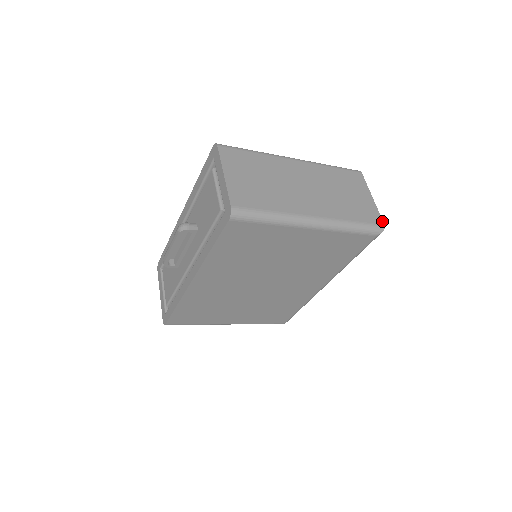
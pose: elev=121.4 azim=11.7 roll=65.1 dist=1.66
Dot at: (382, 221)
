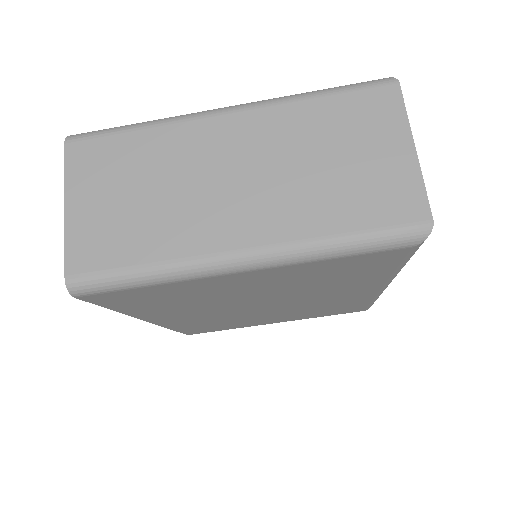
Dot at: (427, 210)
